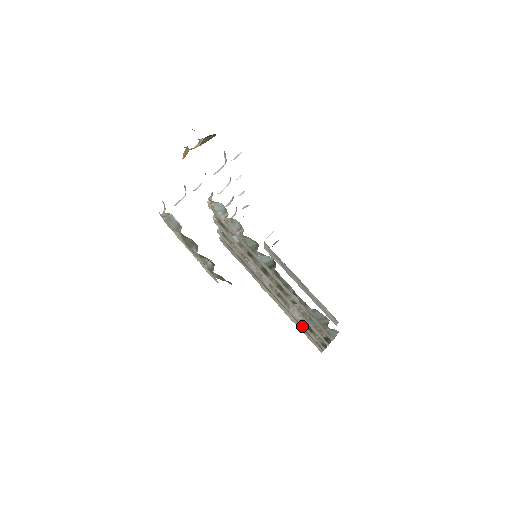
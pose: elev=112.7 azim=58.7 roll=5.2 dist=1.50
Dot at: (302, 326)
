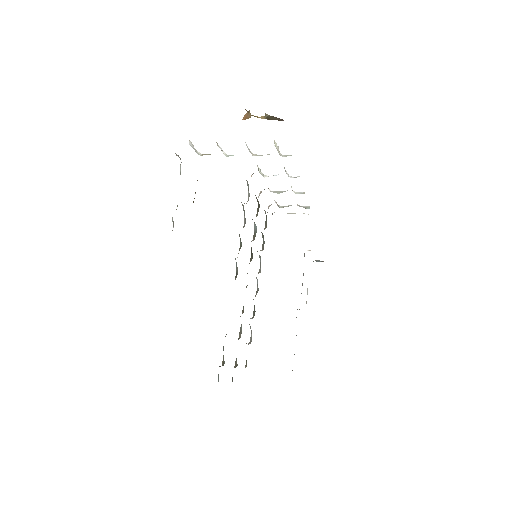
Dot at: occluded
